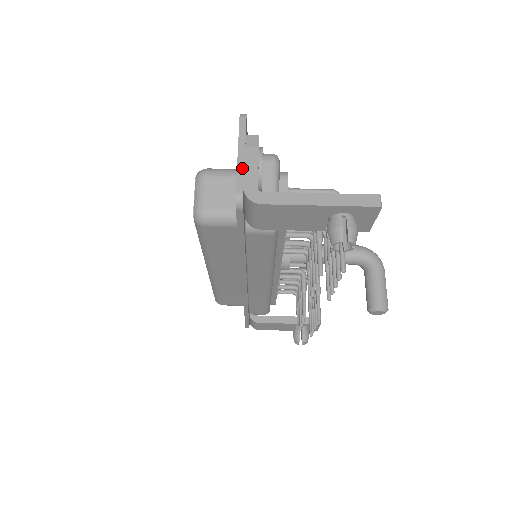
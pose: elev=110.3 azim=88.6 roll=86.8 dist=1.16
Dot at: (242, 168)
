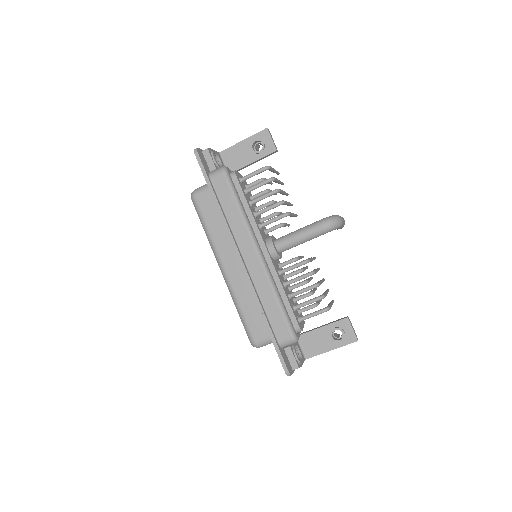
Dot at: occluded
